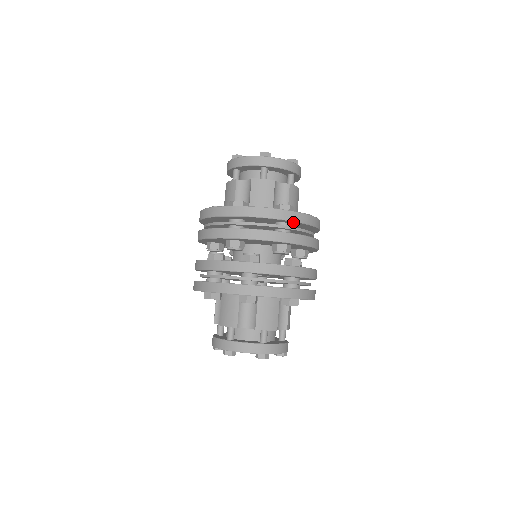
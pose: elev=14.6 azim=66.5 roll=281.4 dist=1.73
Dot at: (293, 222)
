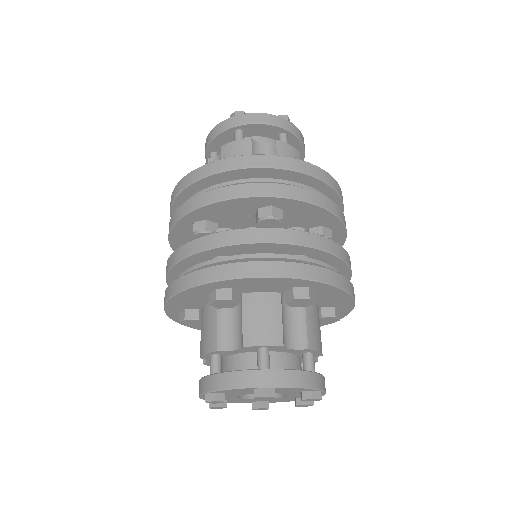
Dot at: (274, 171)
